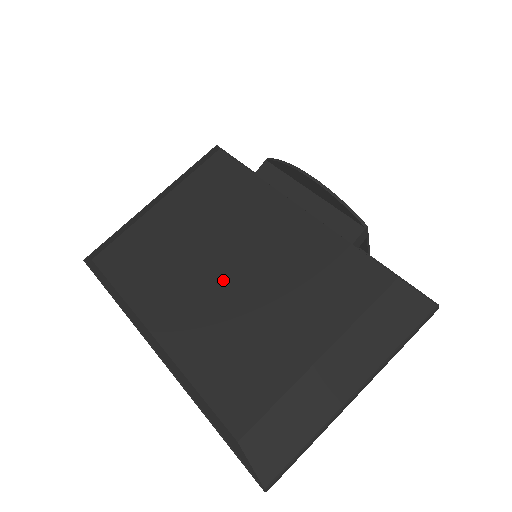
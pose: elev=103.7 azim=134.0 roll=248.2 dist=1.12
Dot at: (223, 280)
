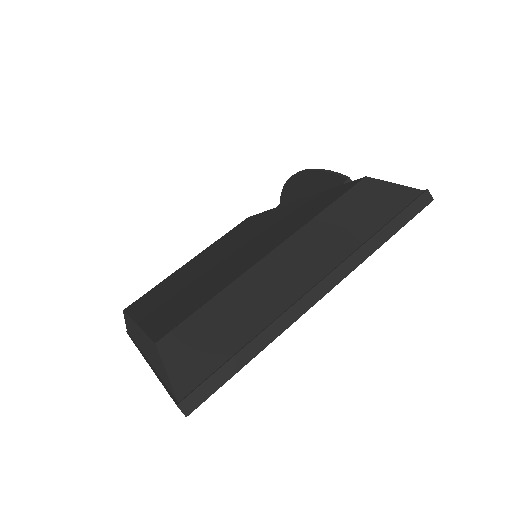
Dot at: (211, 265)
